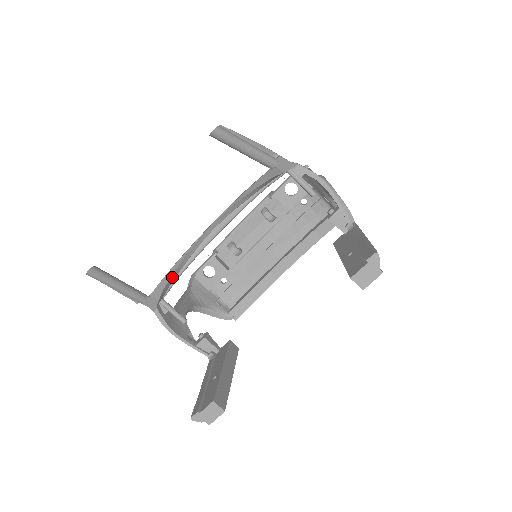
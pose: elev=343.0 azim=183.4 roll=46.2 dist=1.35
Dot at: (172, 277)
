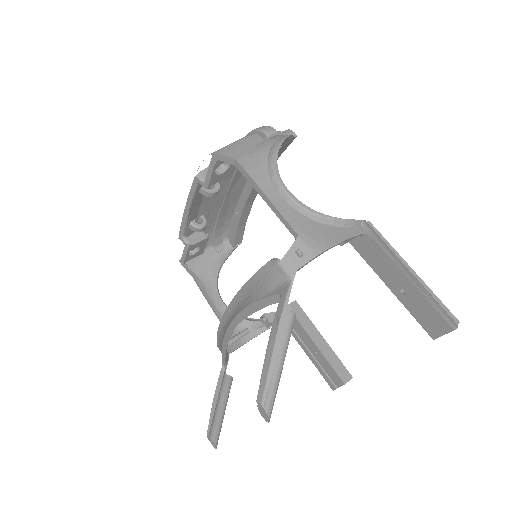
Dot at: occluded
